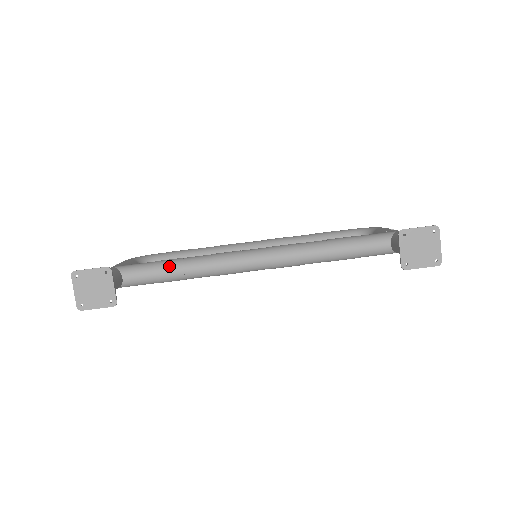
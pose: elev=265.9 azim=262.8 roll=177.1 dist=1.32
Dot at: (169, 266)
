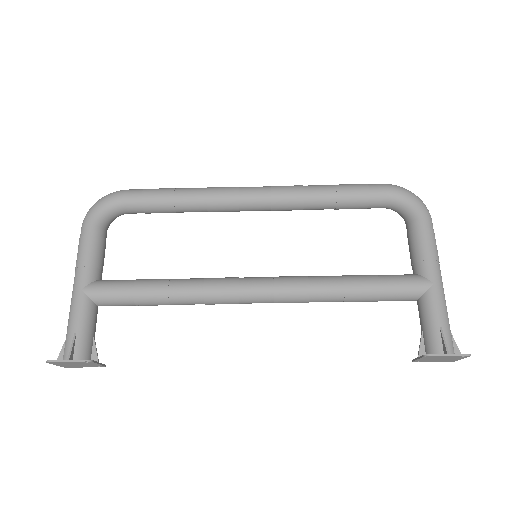
Dot at: (152, 302)
